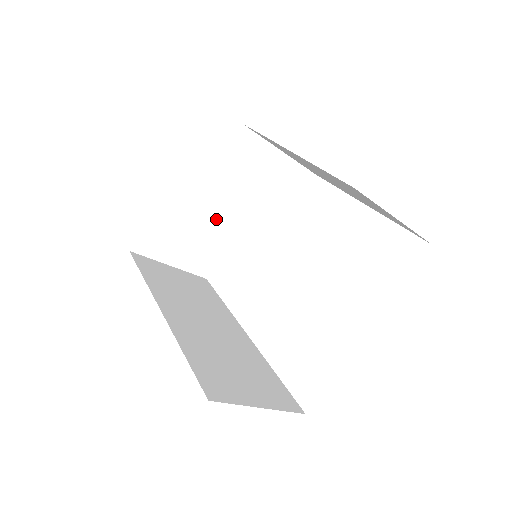
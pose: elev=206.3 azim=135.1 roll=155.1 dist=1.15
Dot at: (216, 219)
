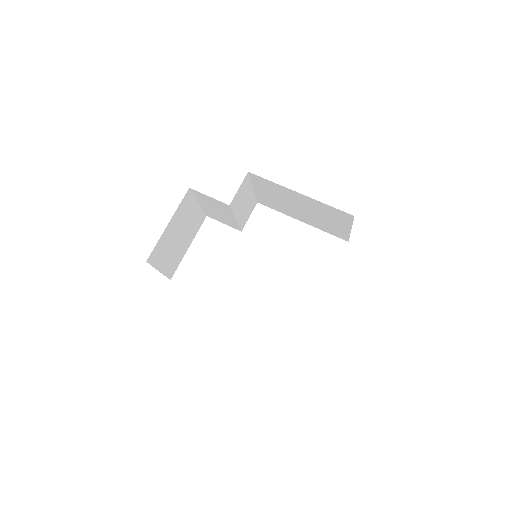
Dot at: (187, 233)
